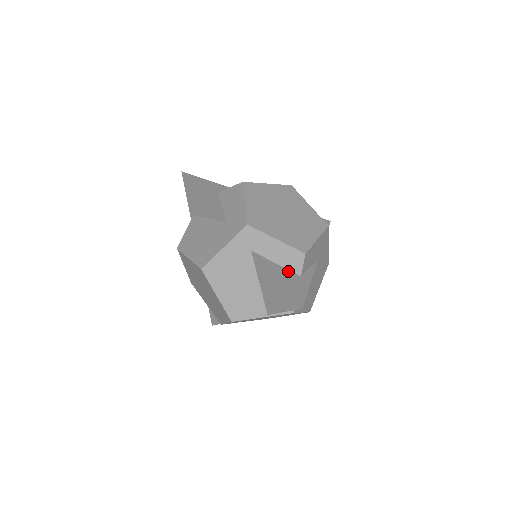
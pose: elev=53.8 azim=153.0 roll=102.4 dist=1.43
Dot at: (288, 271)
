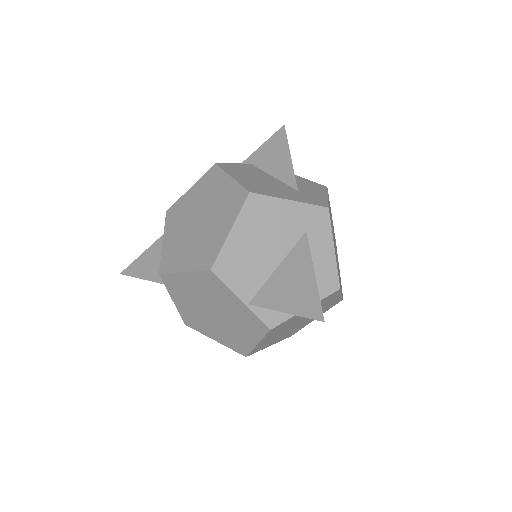
Dot at: occluded
